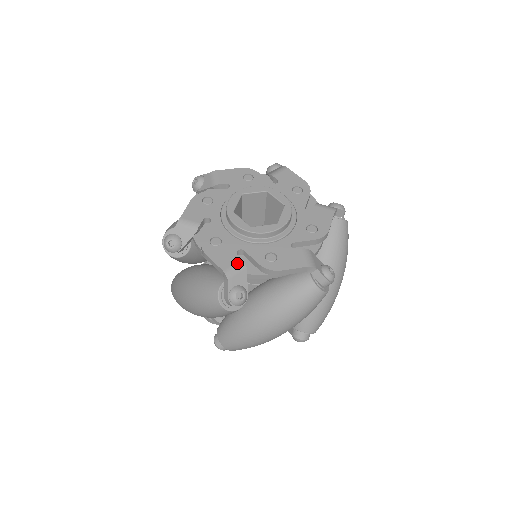
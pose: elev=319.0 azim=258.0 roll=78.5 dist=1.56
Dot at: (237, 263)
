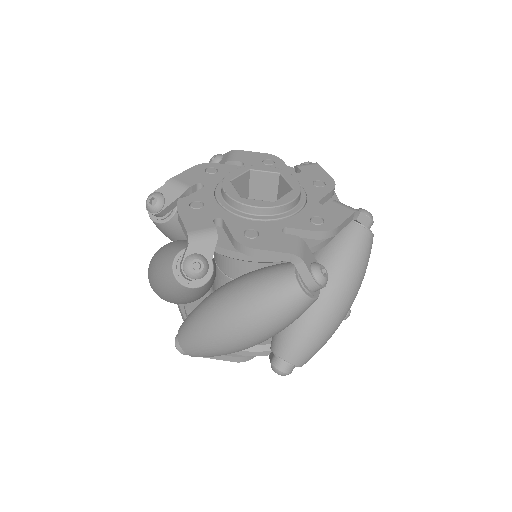
Dot at: (295, 240)
